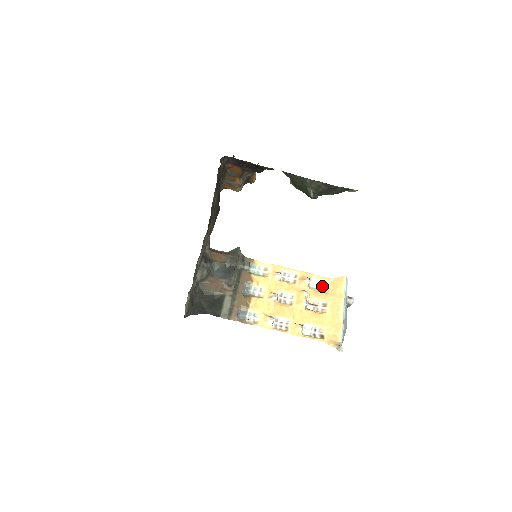
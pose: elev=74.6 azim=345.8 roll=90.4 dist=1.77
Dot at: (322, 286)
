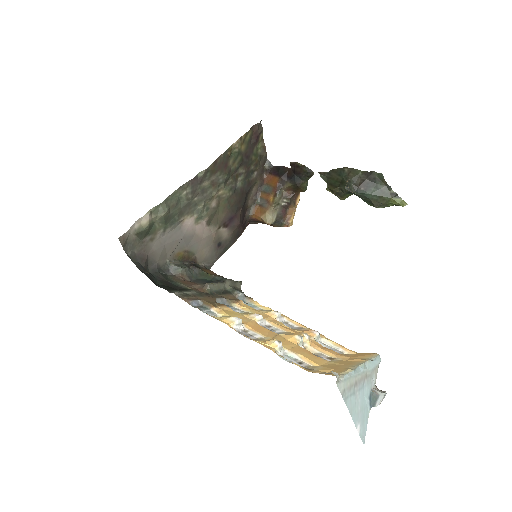
Dot at: (336, 351)
